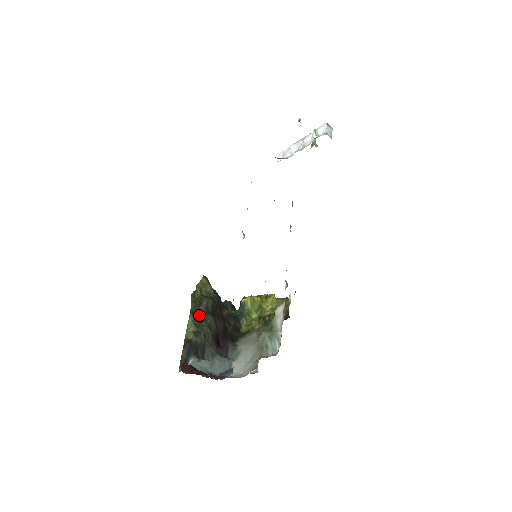
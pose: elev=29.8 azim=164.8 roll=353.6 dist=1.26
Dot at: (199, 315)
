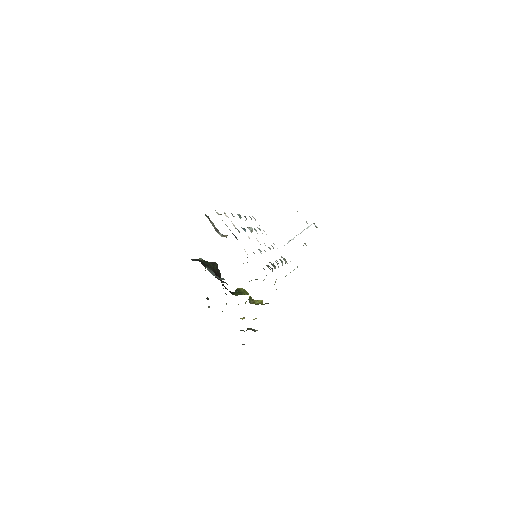
Dot at: occluded
